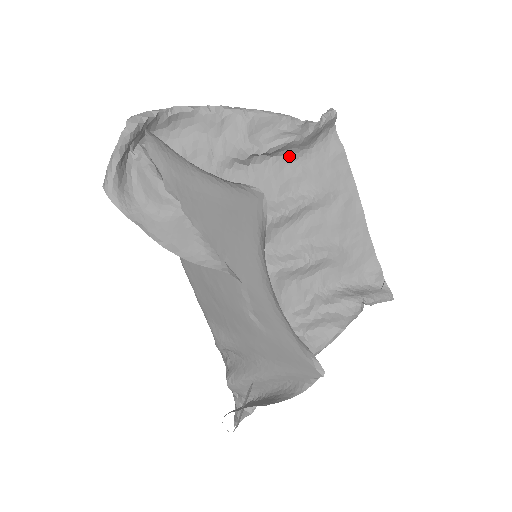
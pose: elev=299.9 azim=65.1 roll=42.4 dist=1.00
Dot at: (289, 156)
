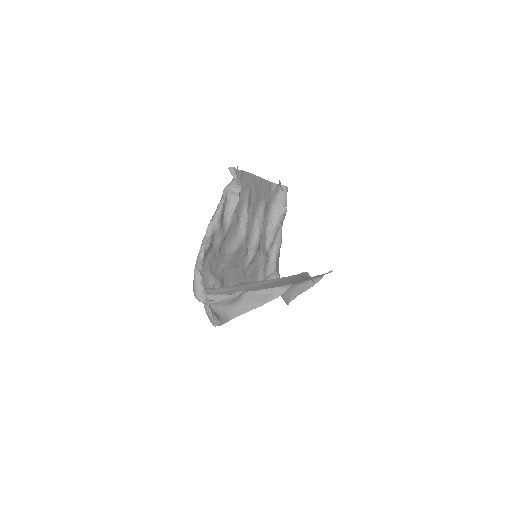
Dot at: occluded
